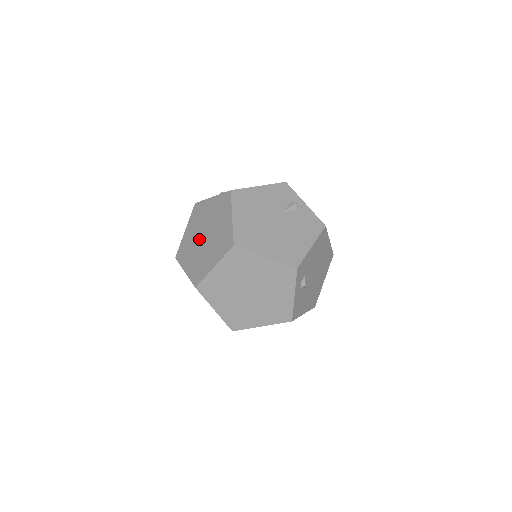
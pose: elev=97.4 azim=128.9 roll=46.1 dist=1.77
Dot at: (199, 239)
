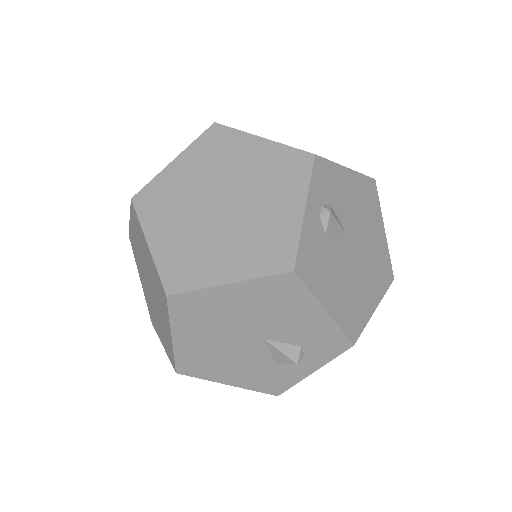
Dot at: occluded
